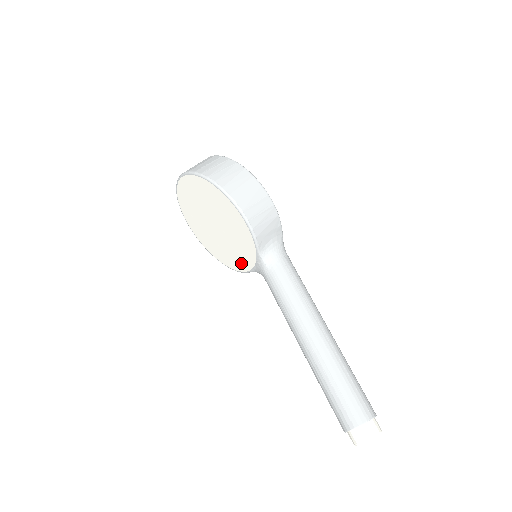
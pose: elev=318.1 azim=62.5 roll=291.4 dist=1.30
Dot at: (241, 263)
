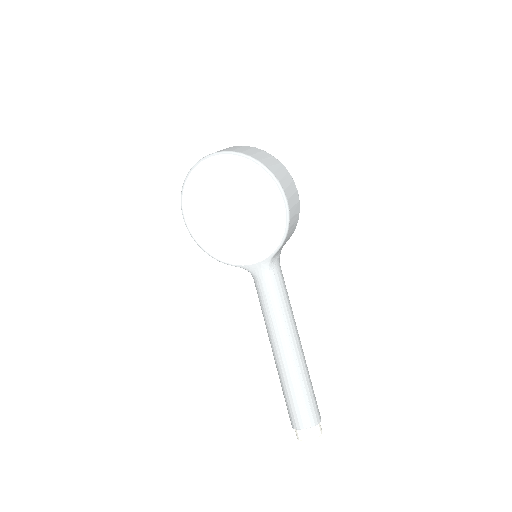
Dot at: (233, 255)
